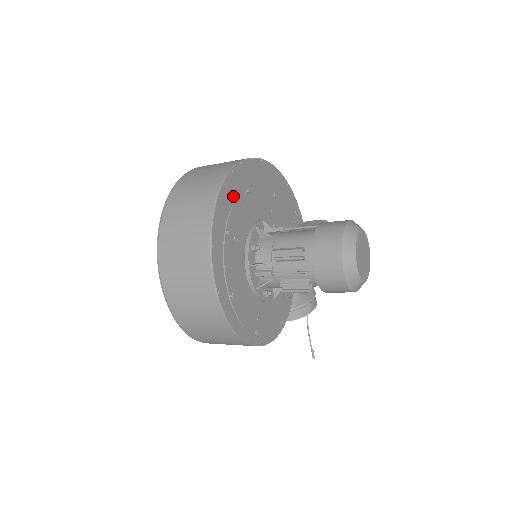
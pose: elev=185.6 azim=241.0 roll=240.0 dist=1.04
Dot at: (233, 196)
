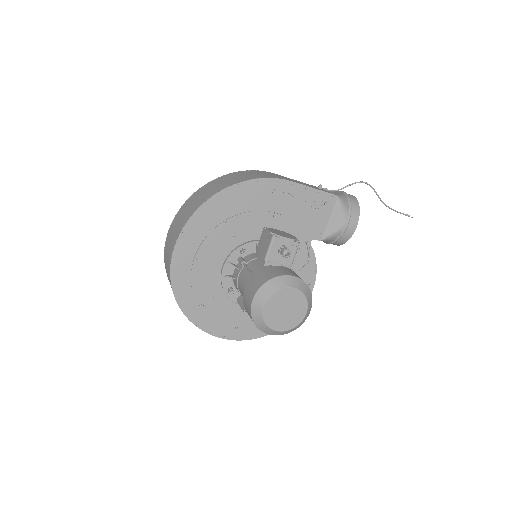
Dot at: (187, 280)
